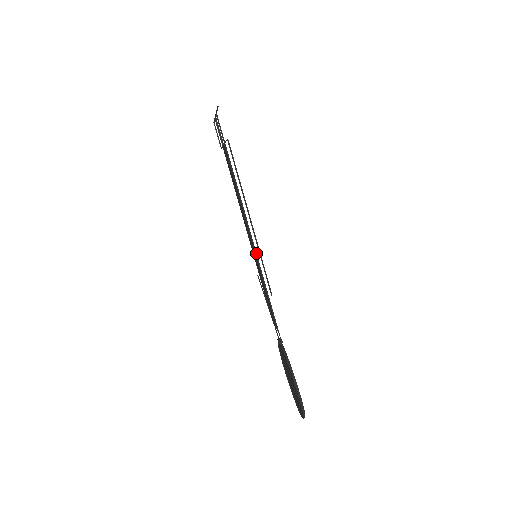
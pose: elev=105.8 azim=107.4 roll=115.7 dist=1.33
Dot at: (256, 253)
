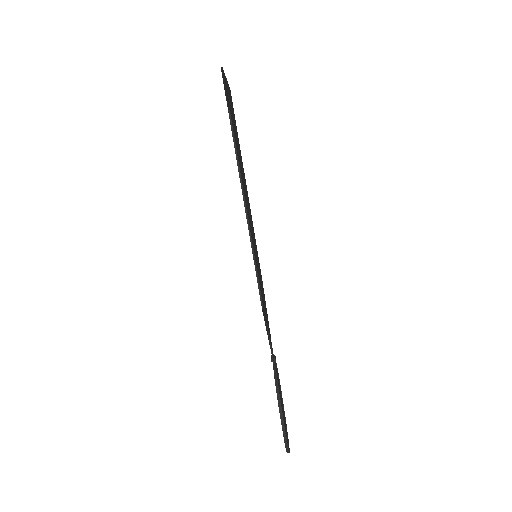
Dot at: occluded
